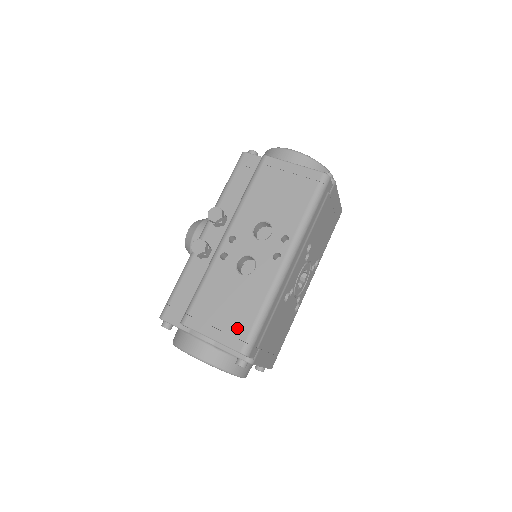
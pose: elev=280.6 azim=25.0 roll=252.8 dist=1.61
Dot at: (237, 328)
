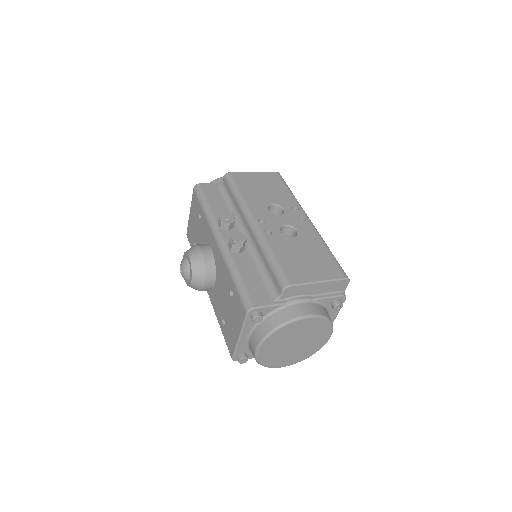
Dot at: (327, 266)
